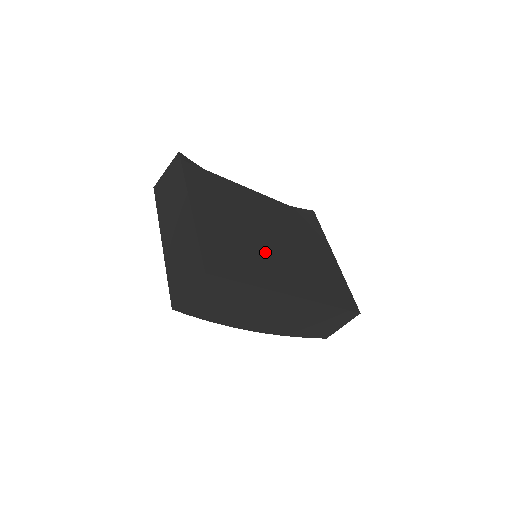
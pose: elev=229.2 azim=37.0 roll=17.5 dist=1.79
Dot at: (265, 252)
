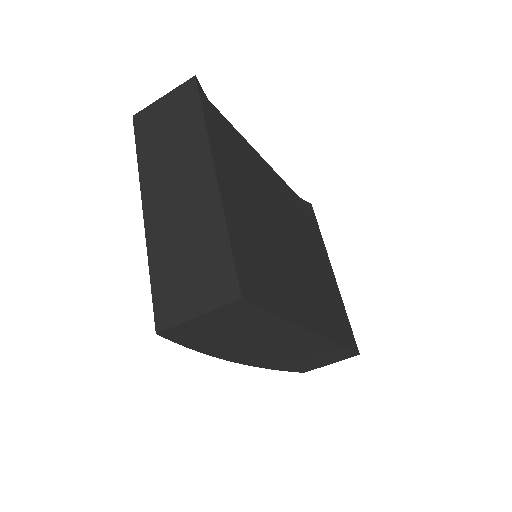
Dot at: (287, 262)
